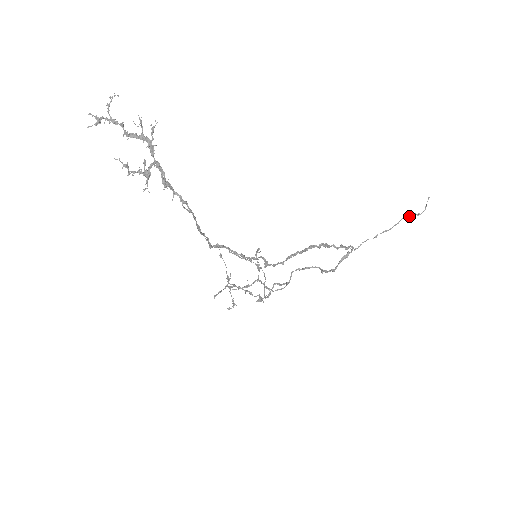
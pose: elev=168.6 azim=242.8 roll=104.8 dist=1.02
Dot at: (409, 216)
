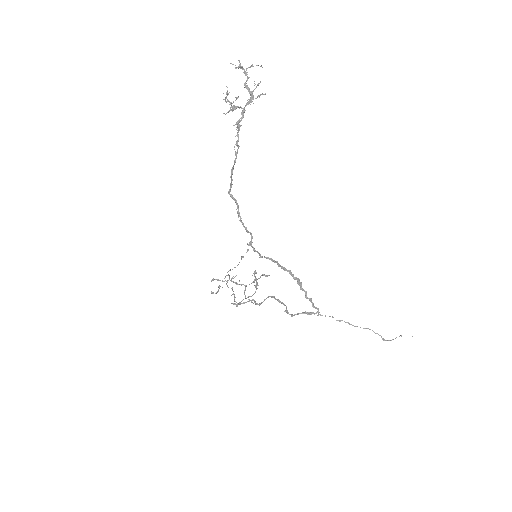
Dot at: occluded
